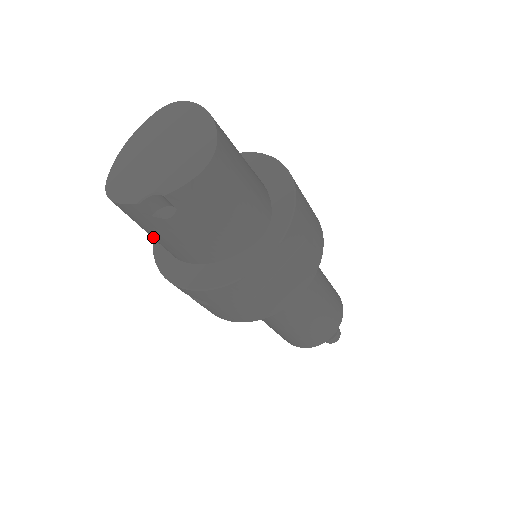
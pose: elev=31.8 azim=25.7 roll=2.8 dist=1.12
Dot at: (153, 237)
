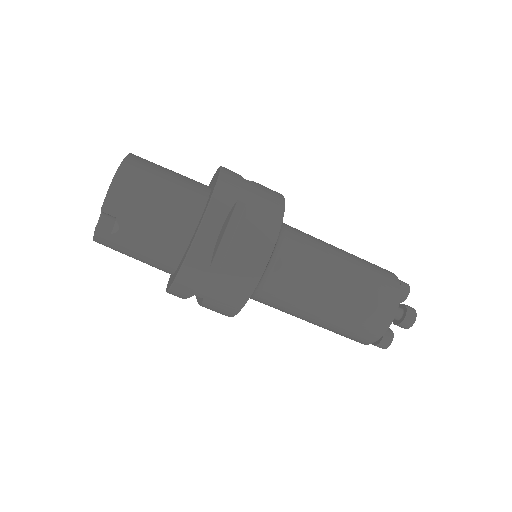
Dot at: (139, 260)
